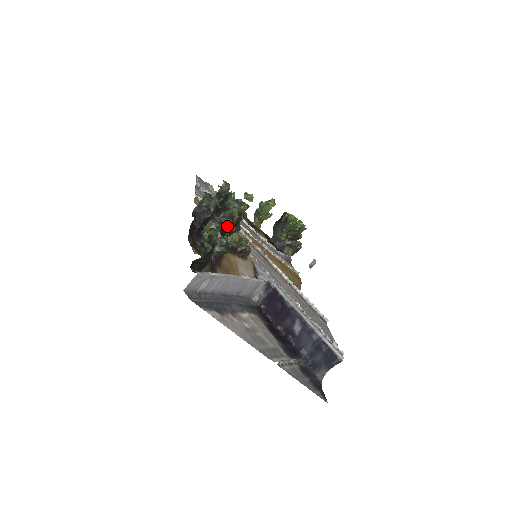
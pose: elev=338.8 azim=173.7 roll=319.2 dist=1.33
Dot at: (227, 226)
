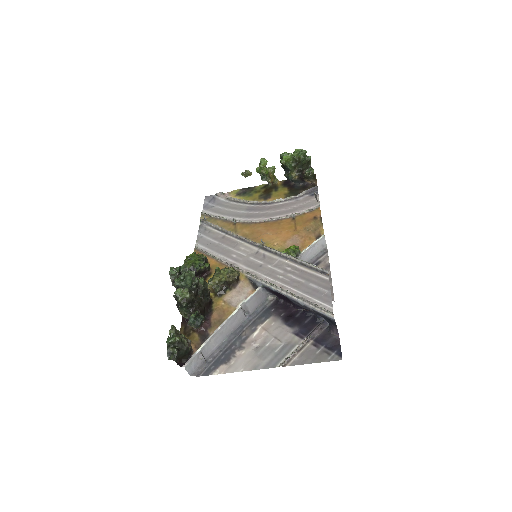
Dot at: (189, 305)
